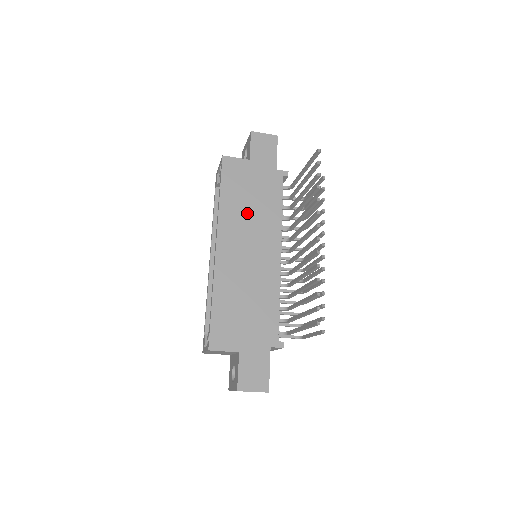
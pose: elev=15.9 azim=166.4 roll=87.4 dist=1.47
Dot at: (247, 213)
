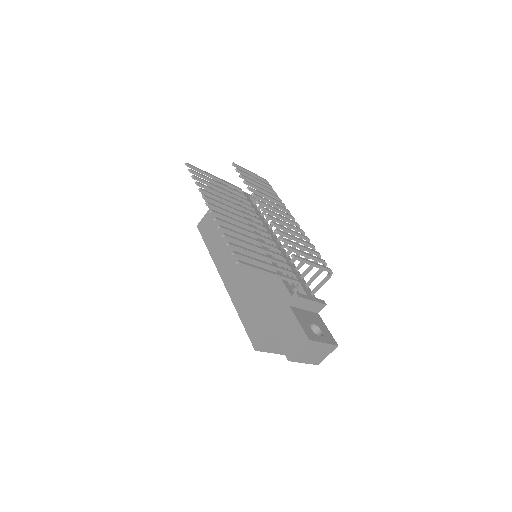
Dot at: (225, 239)
